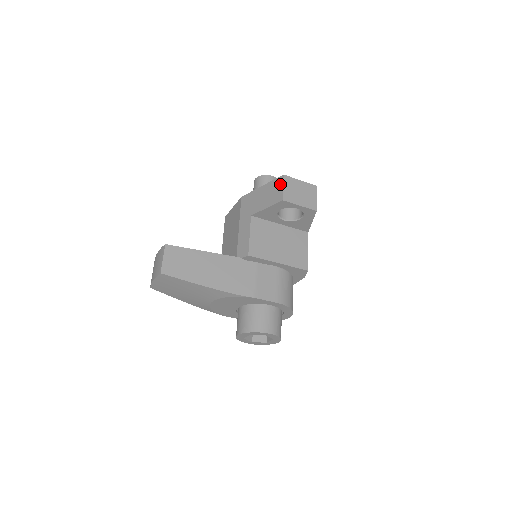
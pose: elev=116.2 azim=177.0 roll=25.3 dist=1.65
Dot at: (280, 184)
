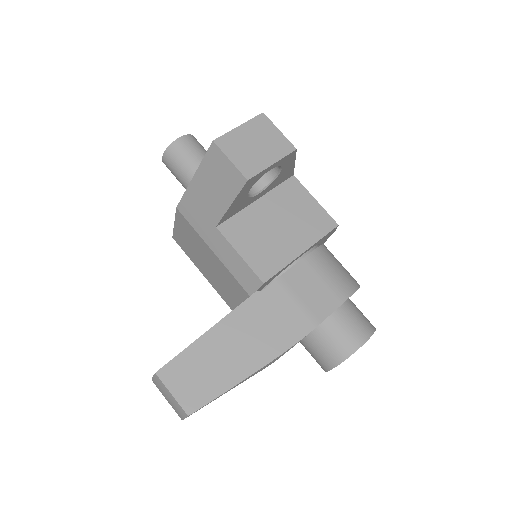
Dot at: (220, 159)
